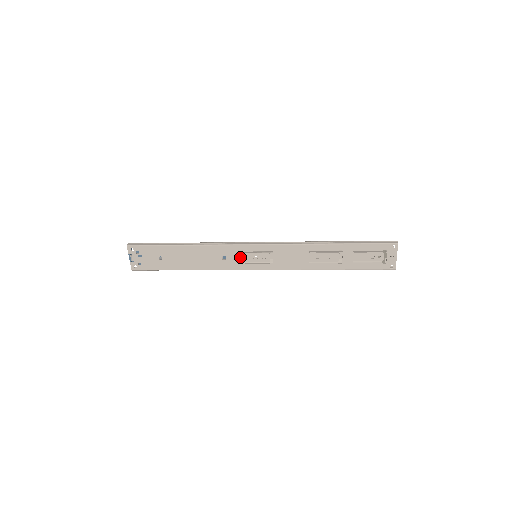
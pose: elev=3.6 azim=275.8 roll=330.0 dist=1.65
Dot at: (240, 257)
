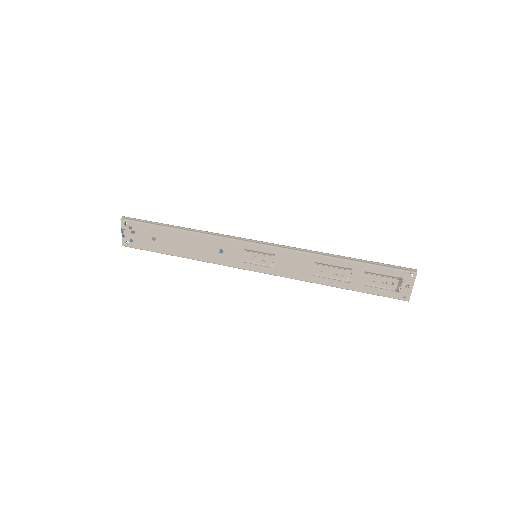
Dot at: (238, 254)
